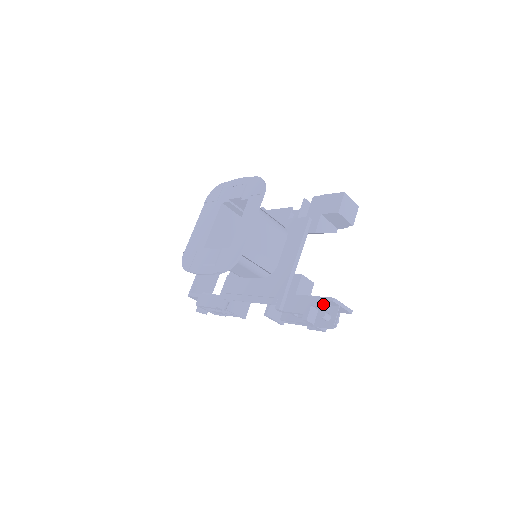
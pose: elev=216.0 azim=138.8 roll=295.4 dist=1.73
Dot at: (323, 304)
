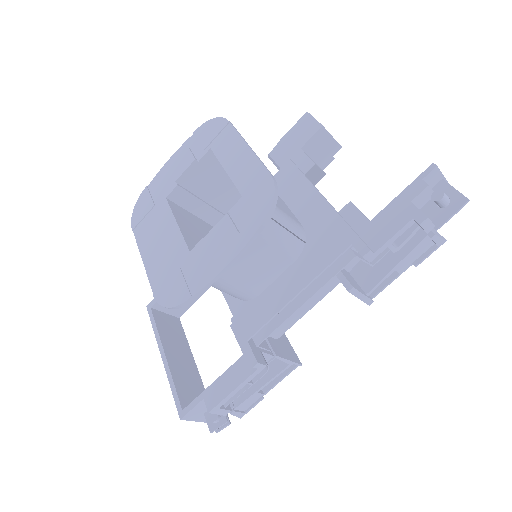
Dot at: (426, 184)
